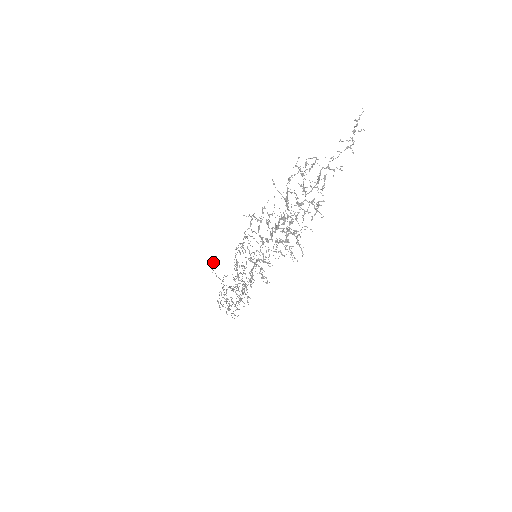
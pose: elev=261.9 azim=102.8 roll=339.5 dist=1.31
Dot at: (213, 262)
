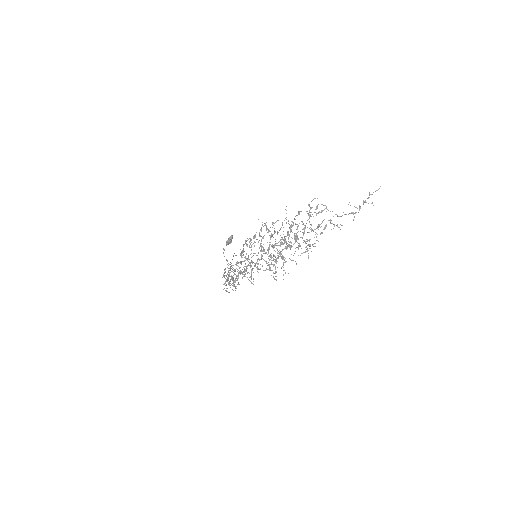
Dot at: (229, 239)
